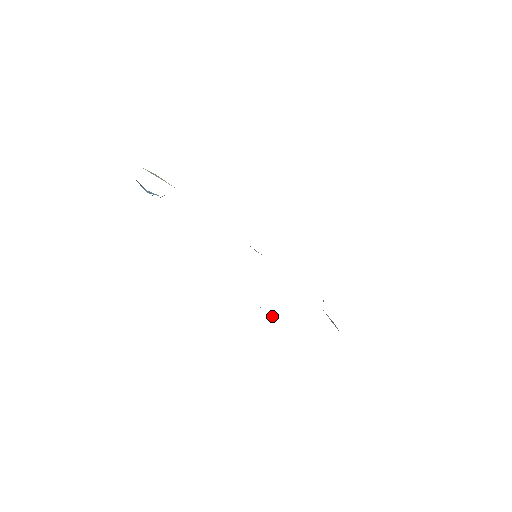
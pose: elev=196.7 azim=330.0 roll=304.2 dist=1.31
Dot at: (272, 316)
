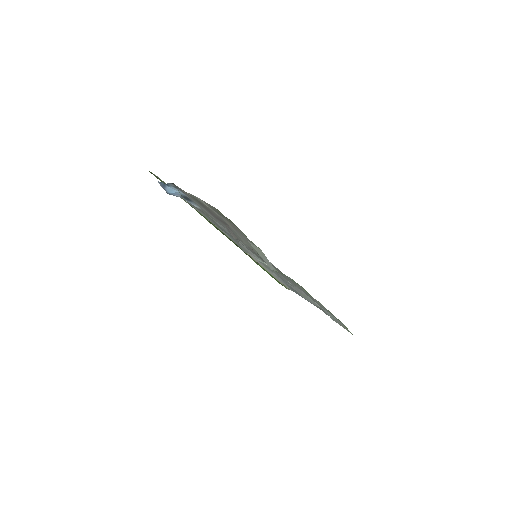
Dot at: (267, 260)
